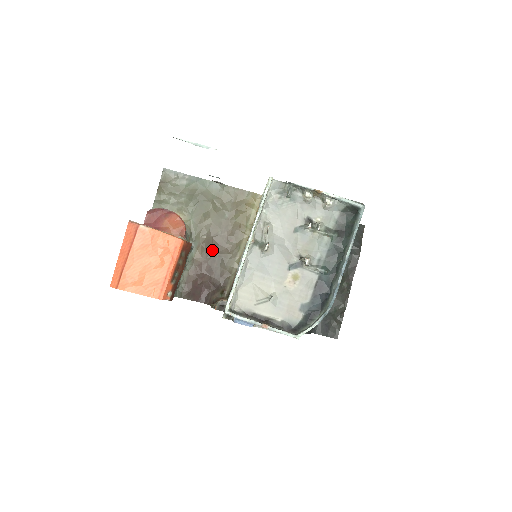
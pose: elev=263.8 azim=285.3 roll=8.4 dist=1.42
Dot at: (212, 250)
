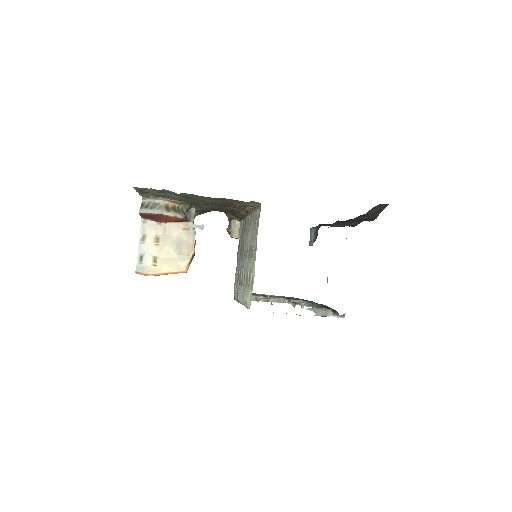
Dot at: (216, 208)
